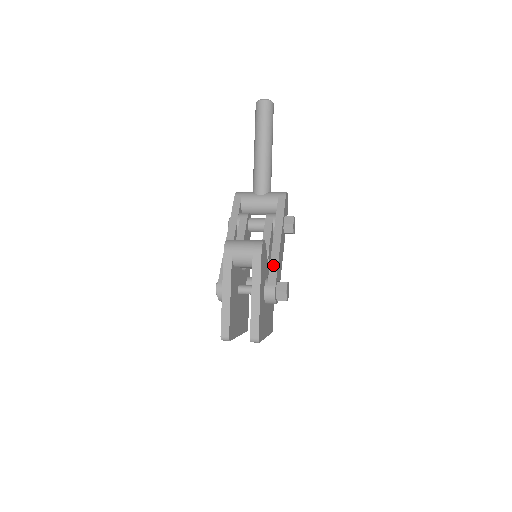
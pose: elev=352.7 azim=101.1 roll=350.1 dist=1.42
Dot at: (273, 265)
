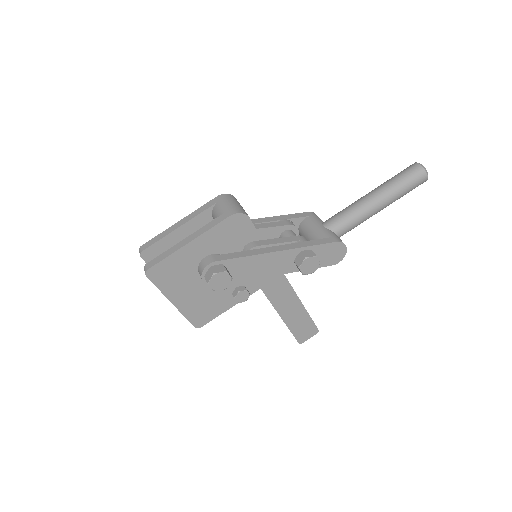
Dot at: (240, 254)
